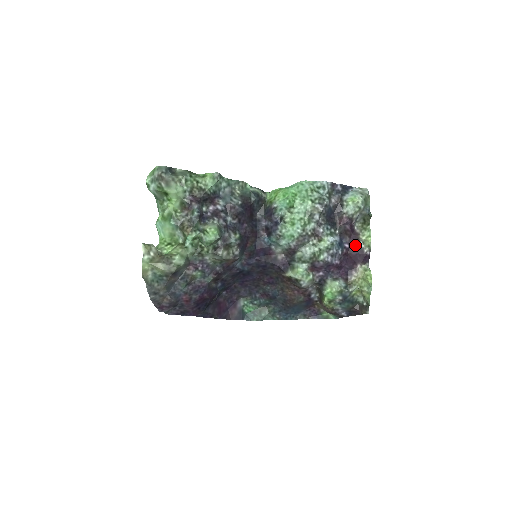
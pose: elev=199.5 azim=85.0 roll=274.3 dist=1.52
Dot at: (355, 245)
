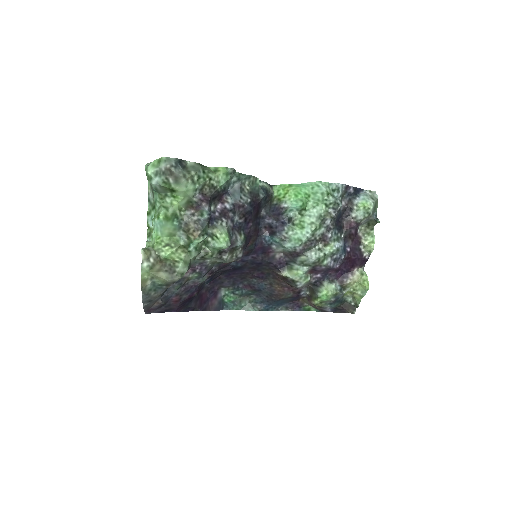
Dot at: (356, 249)
